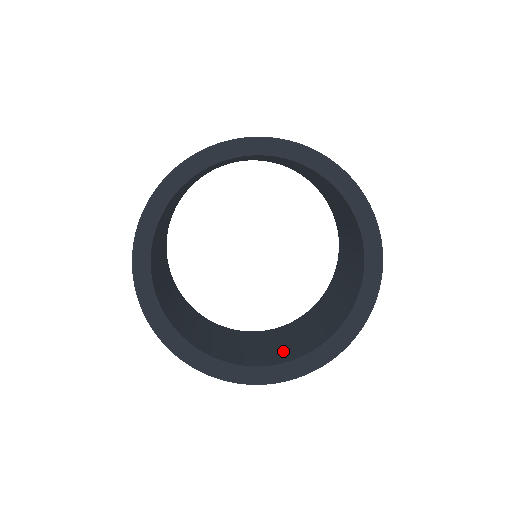
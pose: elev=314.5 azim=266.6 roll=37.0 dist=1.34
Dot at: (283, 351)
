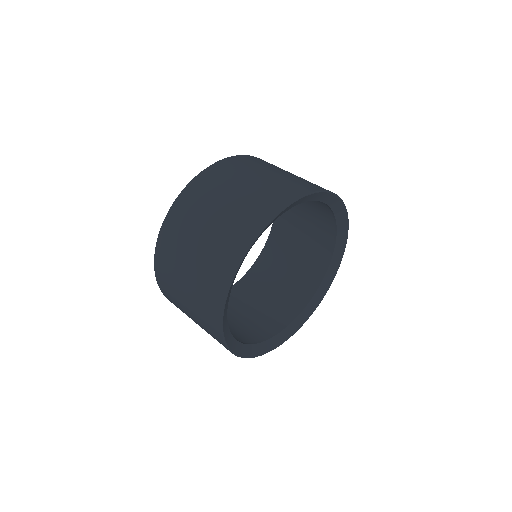
Dot at: (304, 268)
